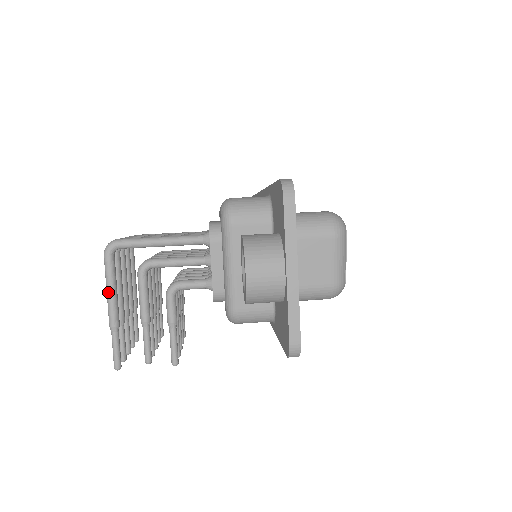
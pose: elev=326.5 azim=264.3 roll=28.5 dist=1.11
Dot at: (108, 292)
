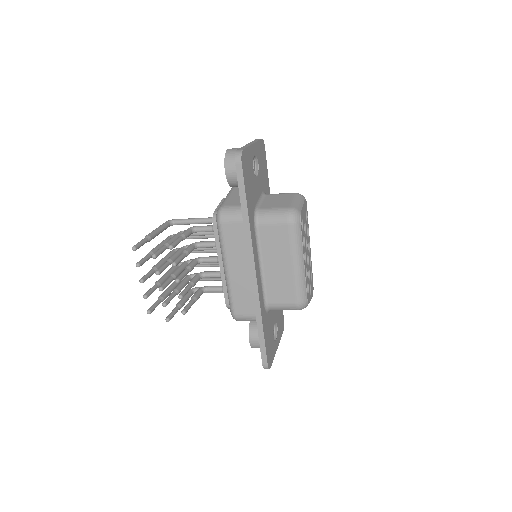
Dot at: (156, 229)
